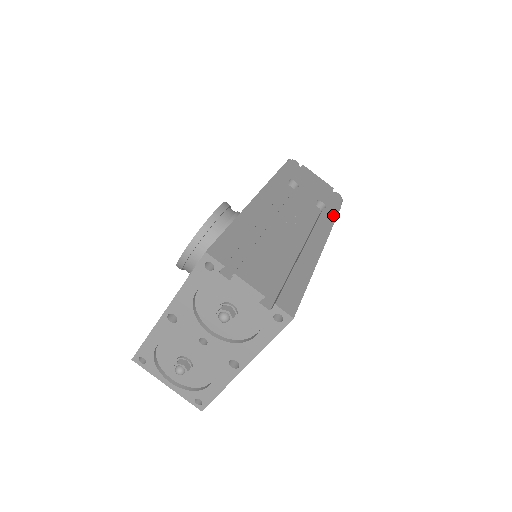
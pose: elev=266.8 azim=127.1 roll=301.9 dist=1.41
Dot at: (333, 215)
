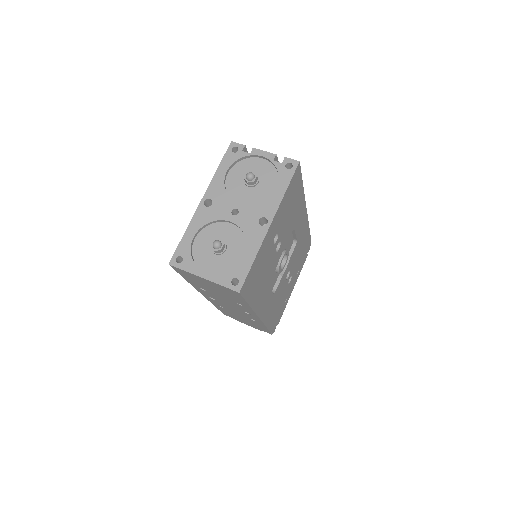
Dot at: occluded
